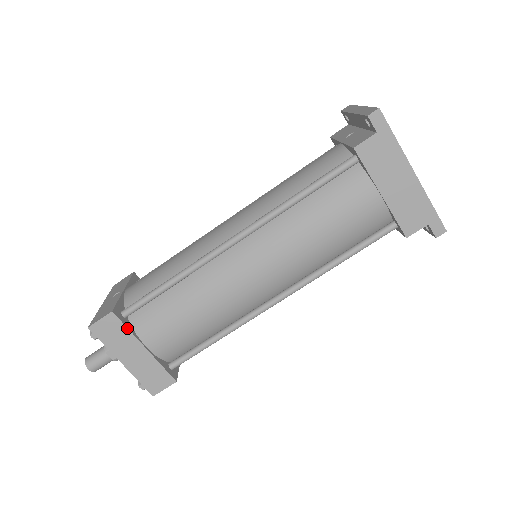
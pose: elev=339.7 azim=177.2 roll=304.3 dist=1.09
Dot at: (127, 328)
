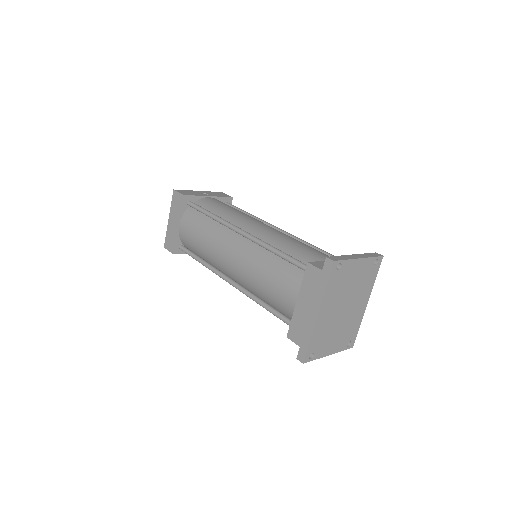
Dot at: (181, 209)
